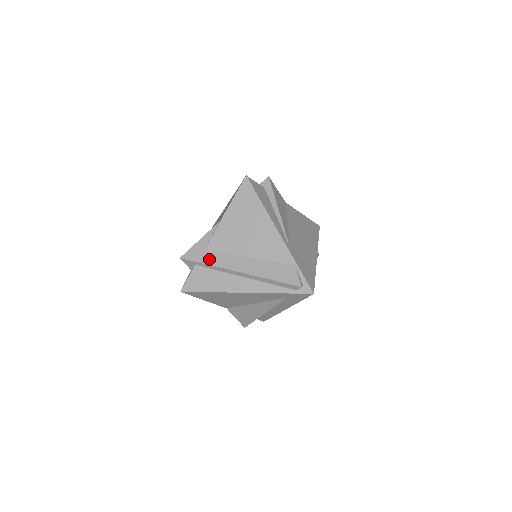
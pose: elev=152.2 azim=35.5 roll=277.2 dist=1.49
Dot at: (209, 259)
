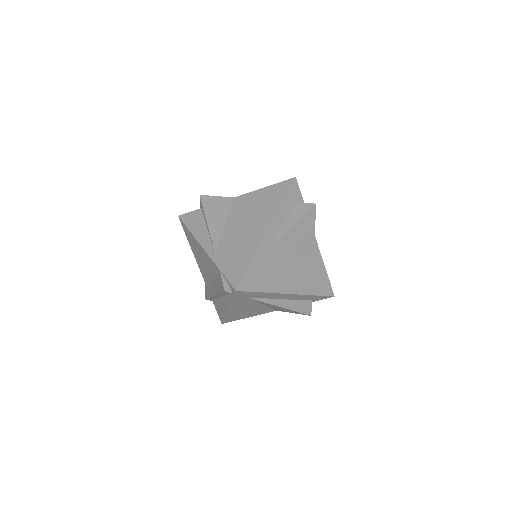
Dot at: (208, 293)
